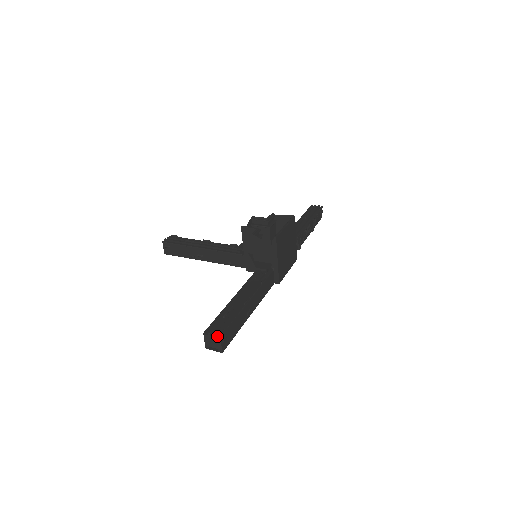
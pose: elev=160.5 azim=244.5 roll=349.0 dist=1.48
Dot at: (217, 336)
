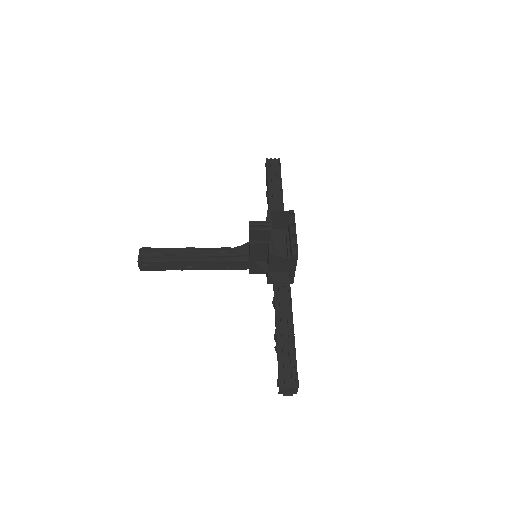
Dot at: (294, 386)
